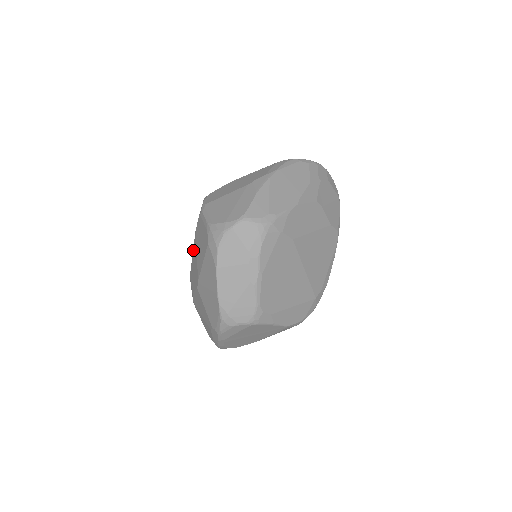
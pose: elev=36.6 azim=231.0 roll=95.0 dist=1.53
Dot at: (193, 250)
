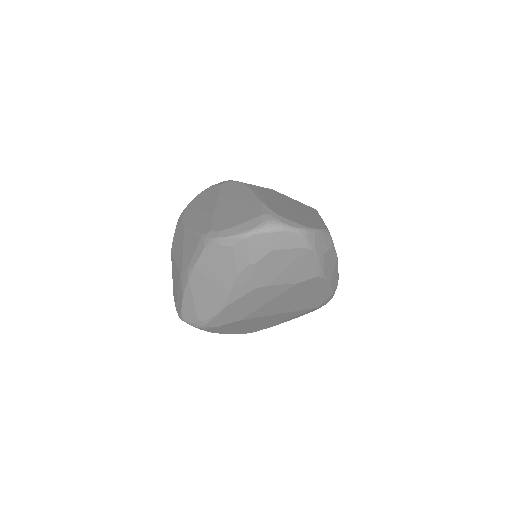
Dot at: occluded
